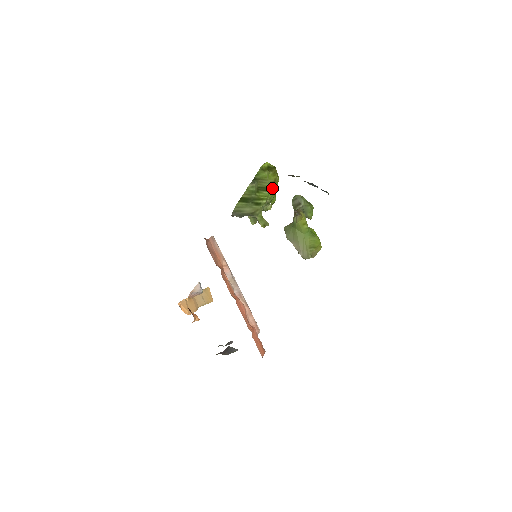
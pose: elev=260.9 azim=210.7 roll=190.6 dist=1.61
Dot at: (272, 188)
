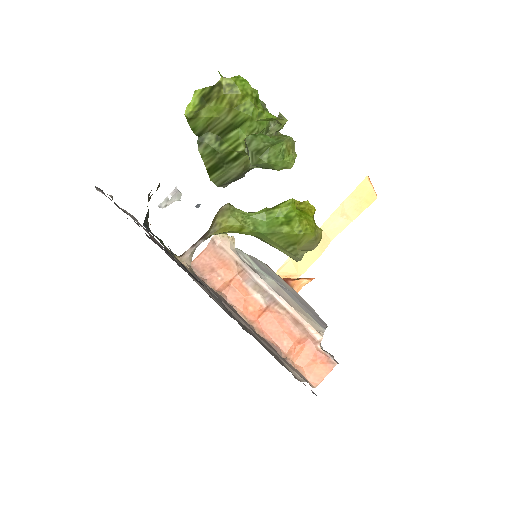
Dot at: (238, 117)
